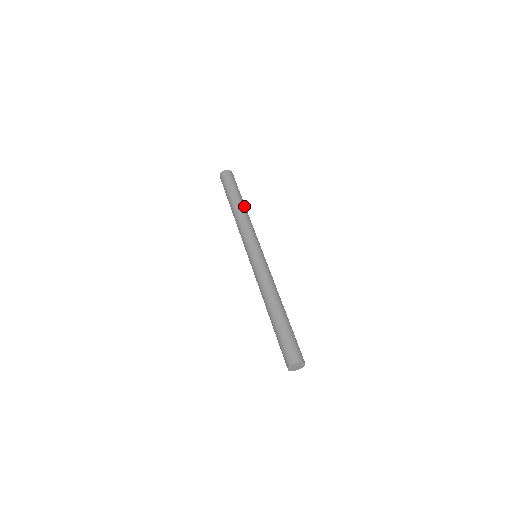
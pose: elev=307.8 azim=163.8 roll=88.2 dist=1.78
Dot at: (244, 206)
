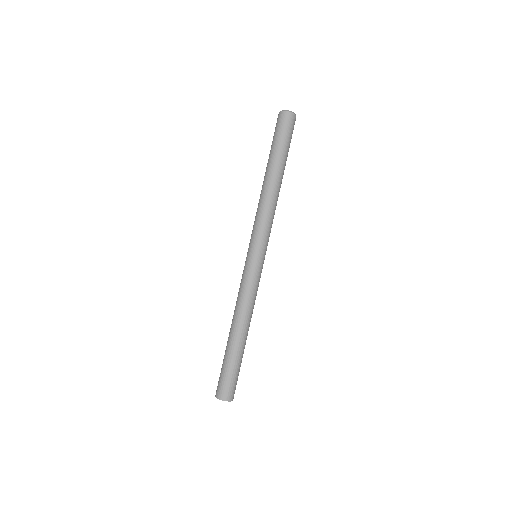
Dot at: (281, 183)
